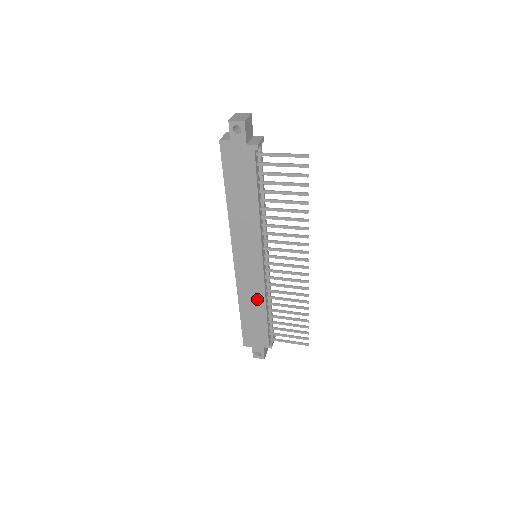
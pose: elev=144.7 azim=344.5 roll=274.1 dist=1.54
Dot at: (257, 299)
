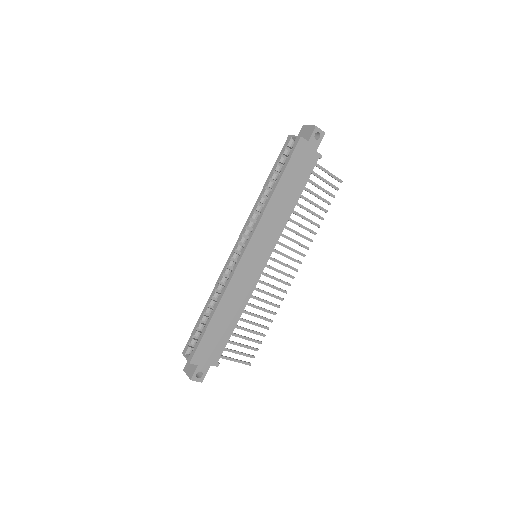
Dot at: (239, 302)
